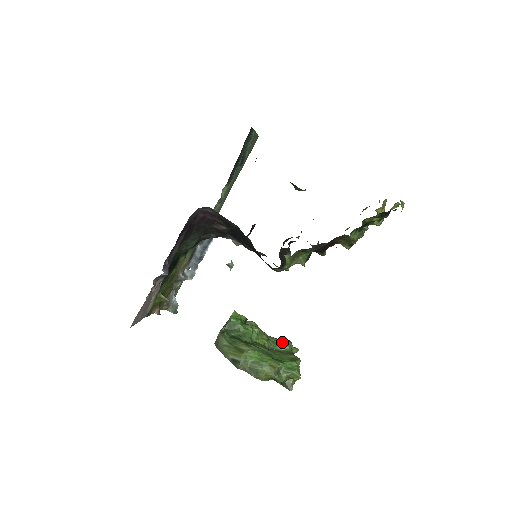
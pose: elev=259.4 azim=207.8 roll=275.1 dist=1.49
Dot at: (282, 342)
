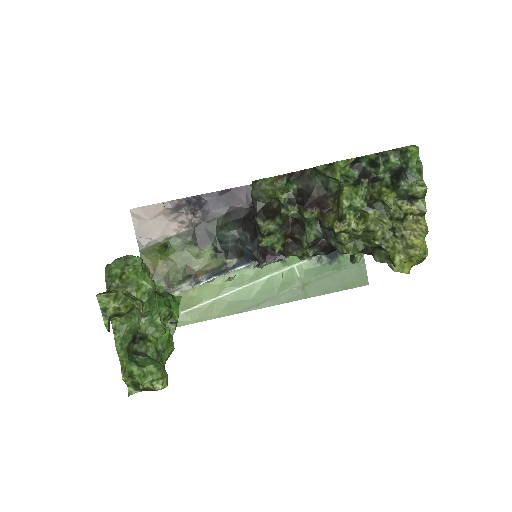
Dot at: occluded
